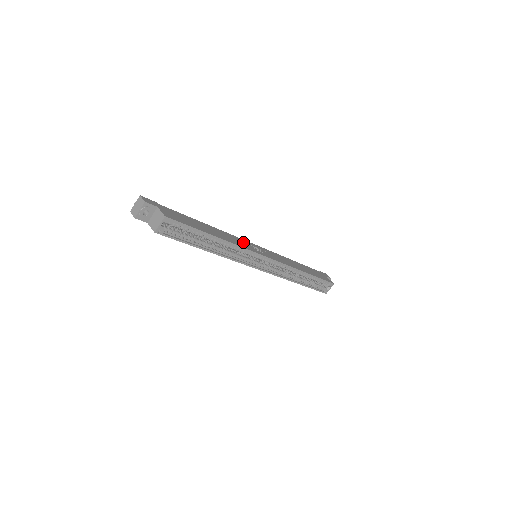
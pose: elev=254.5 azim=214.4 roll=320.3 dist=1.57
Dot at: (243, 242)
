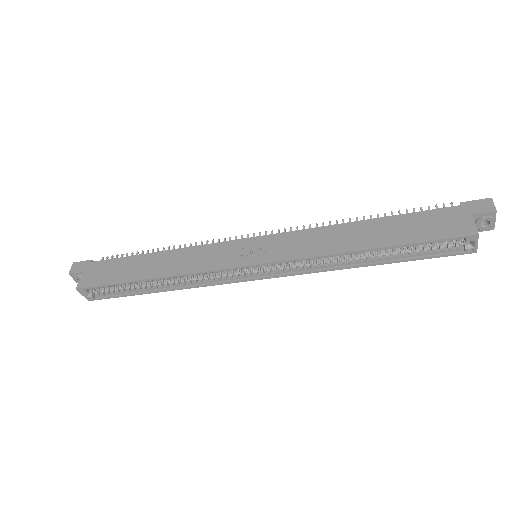
Dot at: (215, 252)
